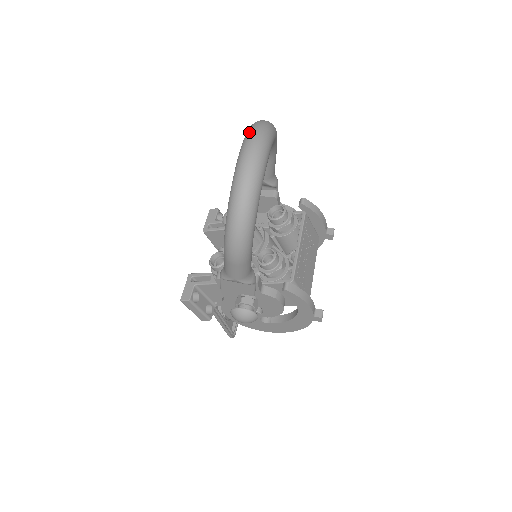
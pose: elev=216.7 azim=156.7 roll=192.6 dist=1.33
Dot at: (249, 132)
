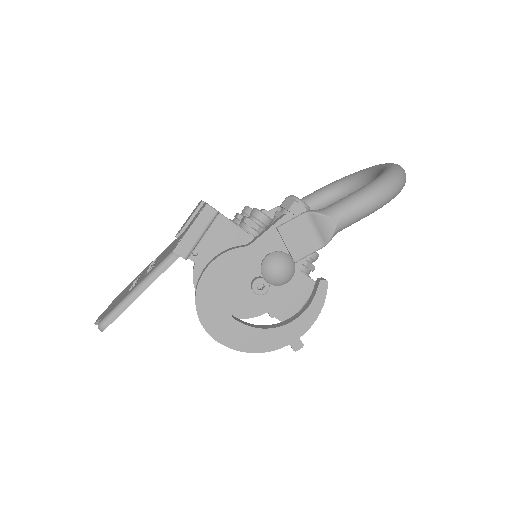
Dot at: occluded
